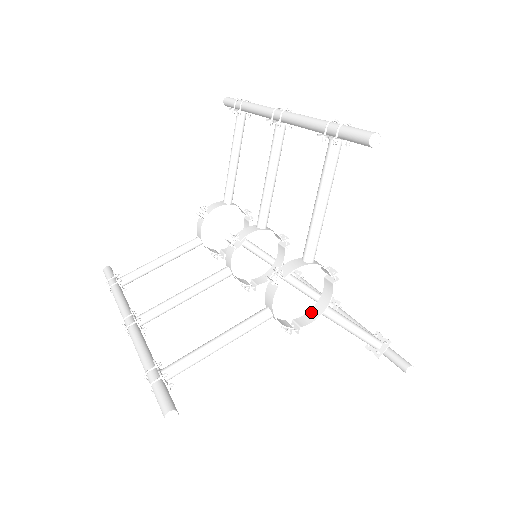
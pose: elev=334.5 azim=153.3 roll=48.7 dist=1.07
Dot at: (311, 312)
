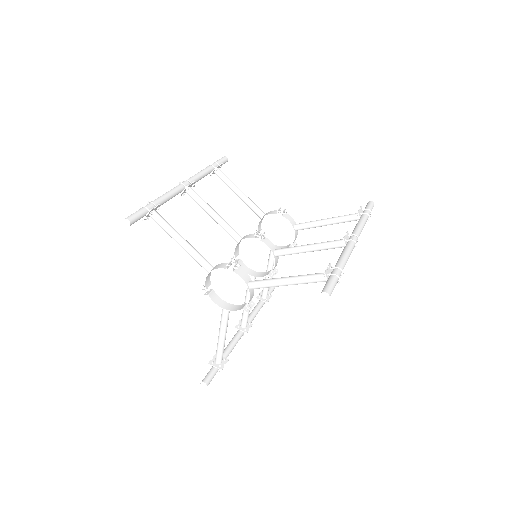
Dot at: (222, 301)
